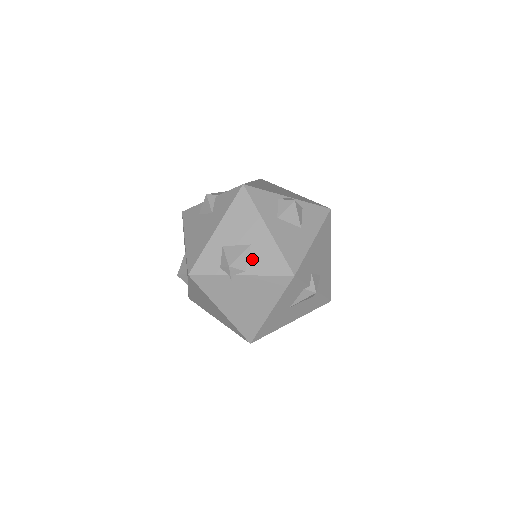
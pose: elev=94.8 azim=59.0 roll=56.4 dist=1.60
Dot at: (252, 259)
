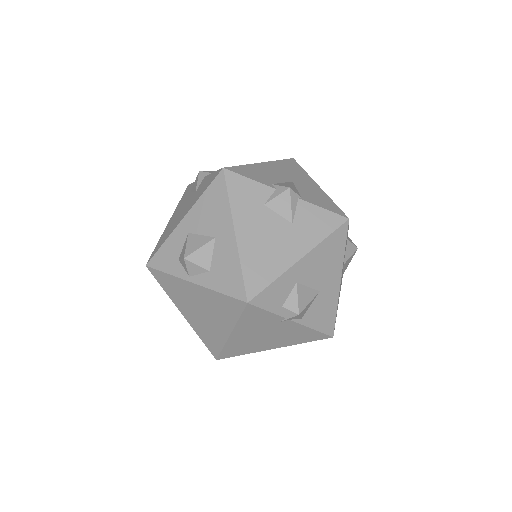
Dot at: (313, 308)
